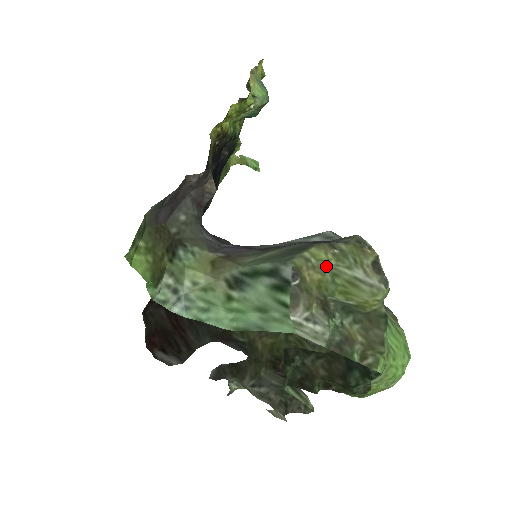
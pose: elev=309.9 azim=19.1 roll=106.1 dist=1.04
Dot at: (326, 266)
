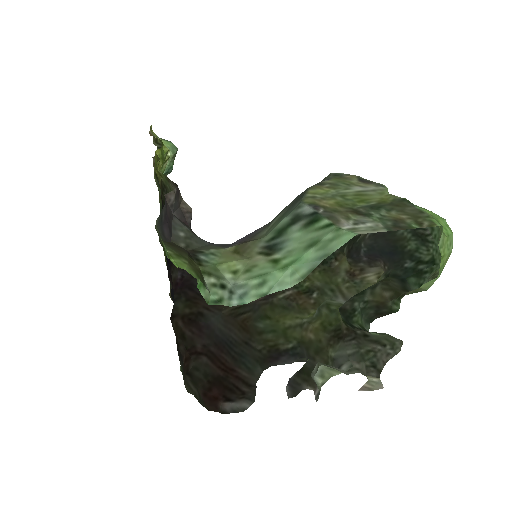
Dot at: (331, 194)
